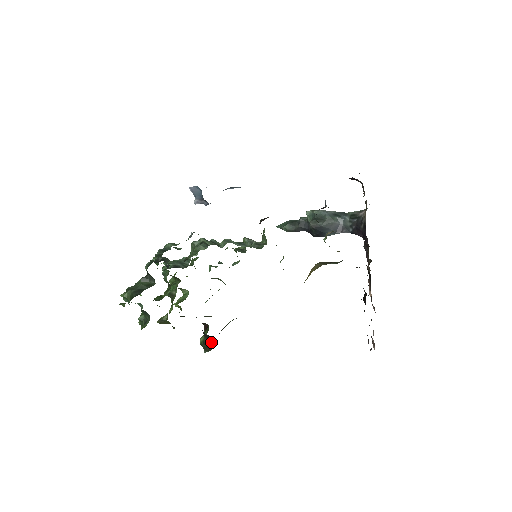
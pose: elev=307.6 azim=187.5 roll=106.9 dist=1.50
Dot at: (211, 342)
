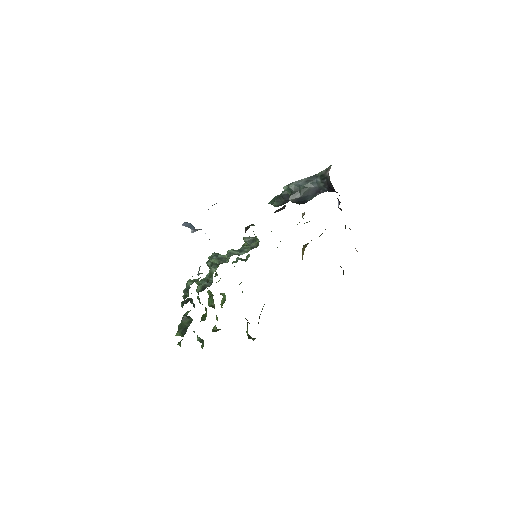
Dot at: (252, 338)
